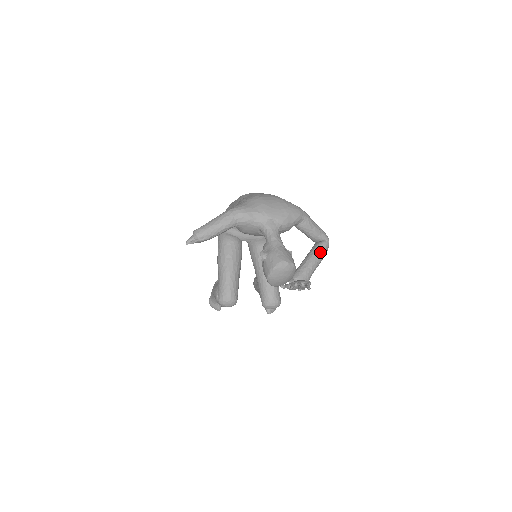
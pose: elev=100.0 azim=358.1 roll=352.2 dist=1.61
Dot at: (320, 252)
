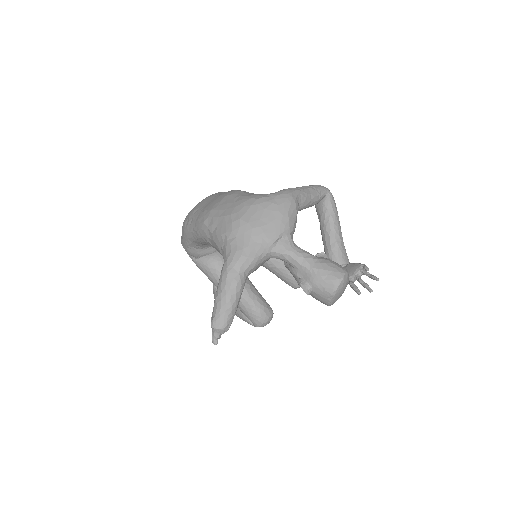
Dot at: (333, 213)
